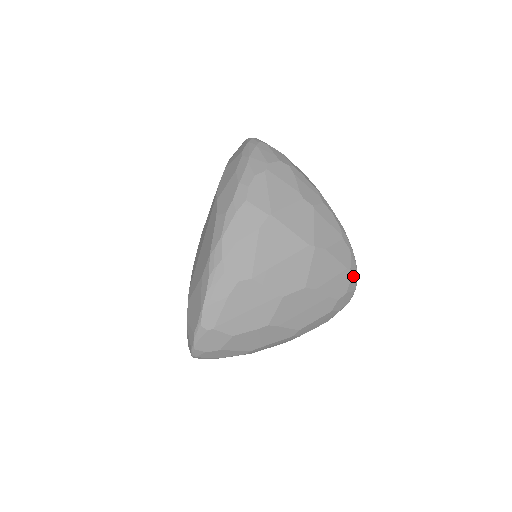
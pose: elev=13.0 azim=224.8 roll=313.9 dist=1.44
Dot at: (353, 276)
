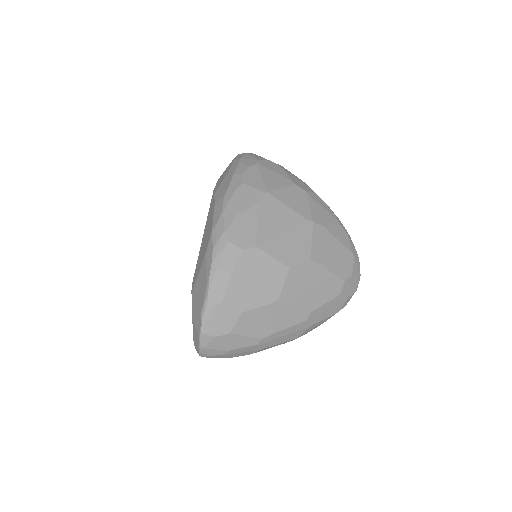
Dot at: (355, 259)
